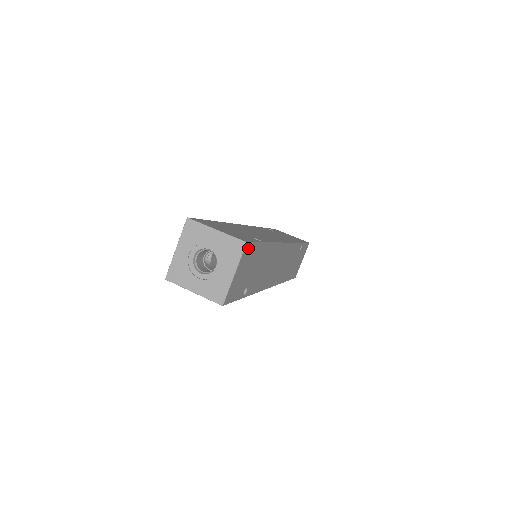
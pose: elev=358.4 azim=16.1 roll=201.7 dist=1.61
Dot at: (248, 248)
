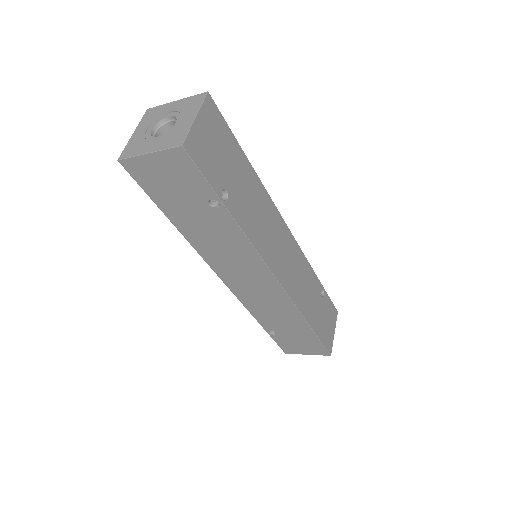
Dot at: (213, 109)
